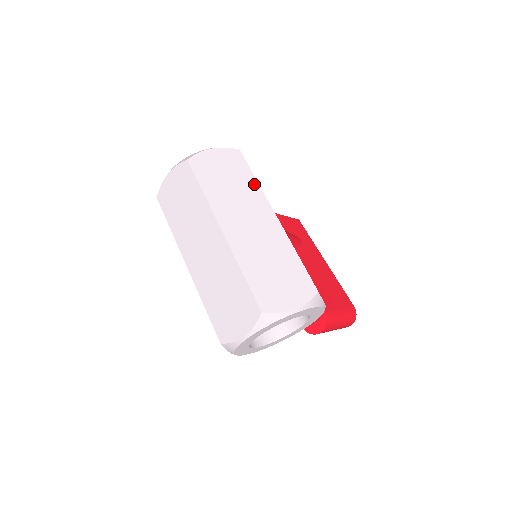
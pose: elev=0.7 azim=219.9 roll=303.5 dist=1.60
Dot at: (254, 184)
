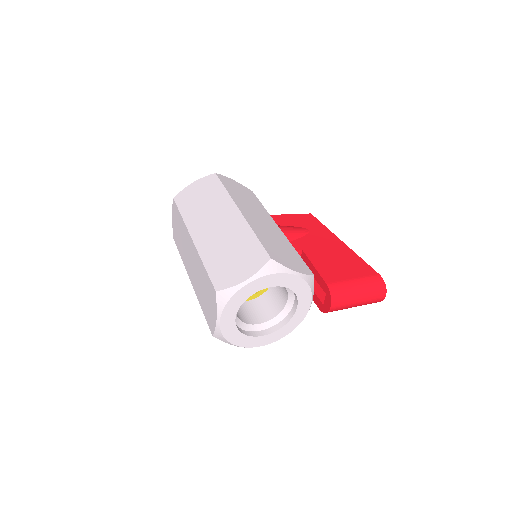
Dot at: (223, 194)
